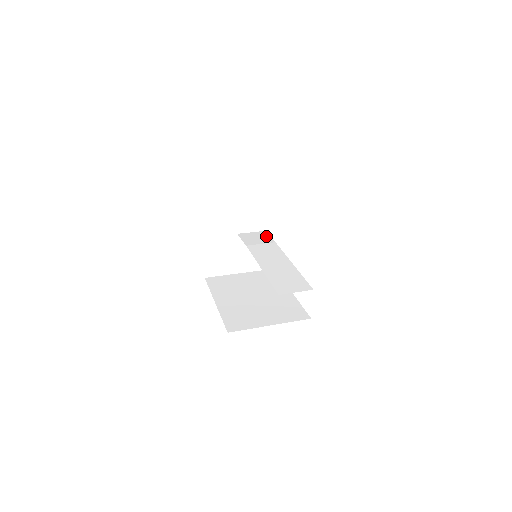
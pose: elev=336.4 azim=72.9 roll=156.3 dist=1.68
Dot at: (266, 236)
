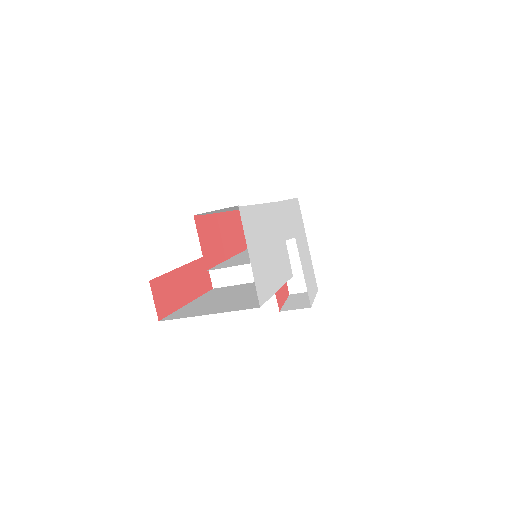
Dot at: occluded
